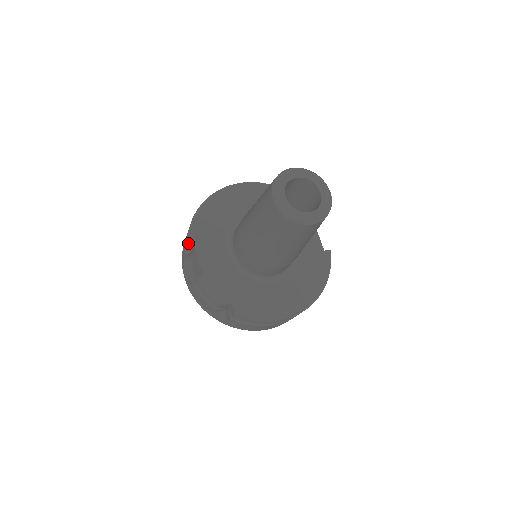
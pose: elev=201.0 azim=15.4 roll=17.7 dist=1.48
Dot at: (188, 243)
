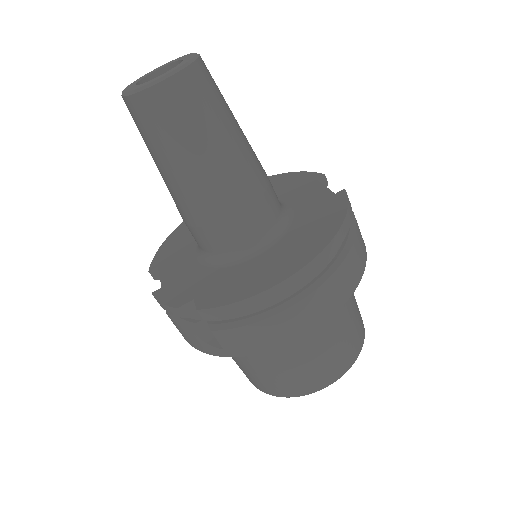
Dot at: (150, 267)
